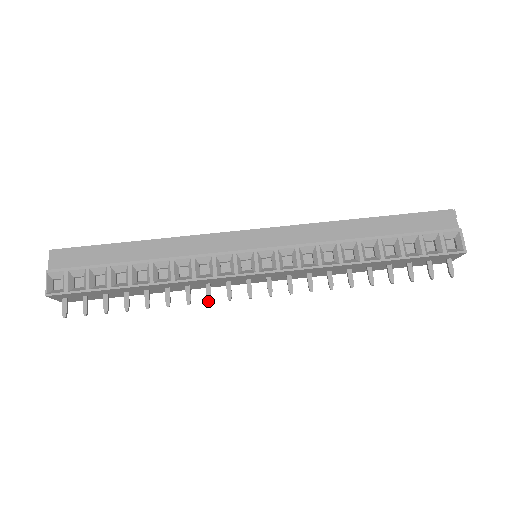
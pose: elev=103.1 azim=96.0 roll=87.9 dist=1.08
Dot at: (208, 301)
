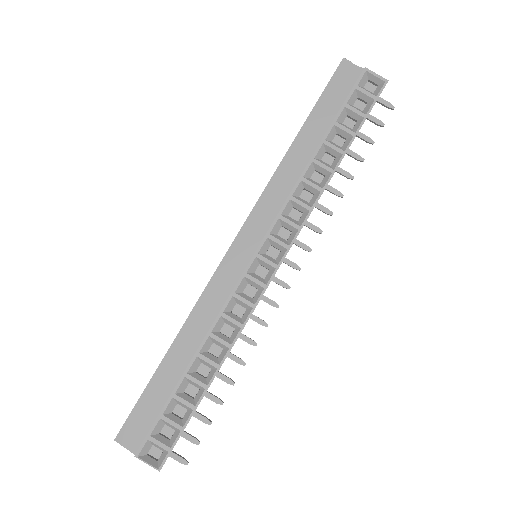
Dot at: occluded
